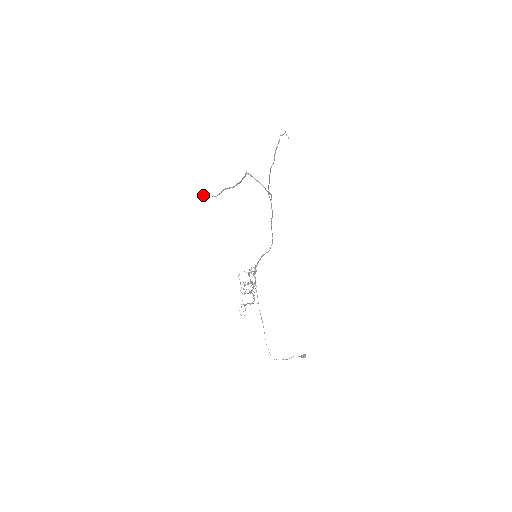
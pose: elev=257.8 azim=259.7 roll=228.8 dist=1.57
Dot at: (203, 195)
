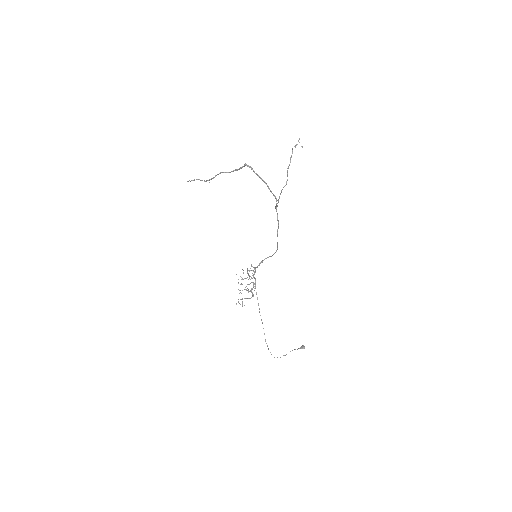
Dot at: (193, 180)
